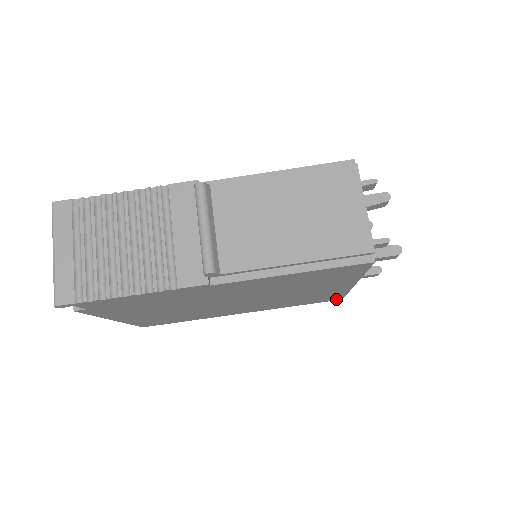
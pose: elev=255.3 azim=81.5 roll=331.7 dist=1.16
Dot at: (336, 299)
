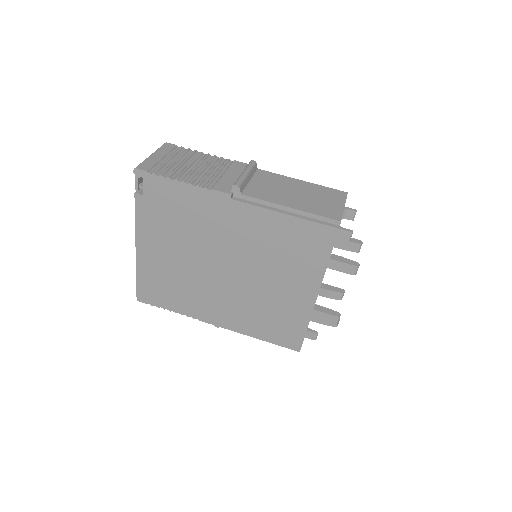
Dot at: (295, 346)
